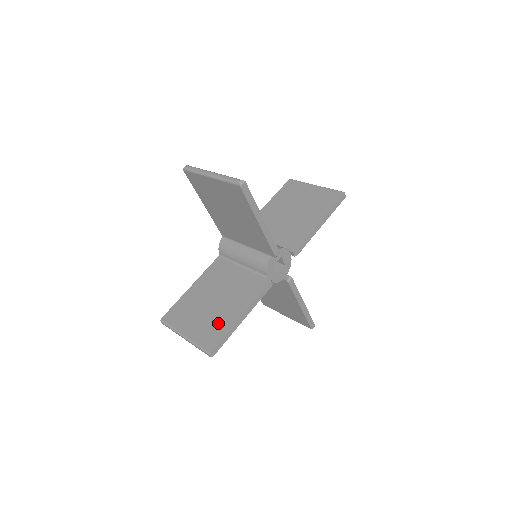
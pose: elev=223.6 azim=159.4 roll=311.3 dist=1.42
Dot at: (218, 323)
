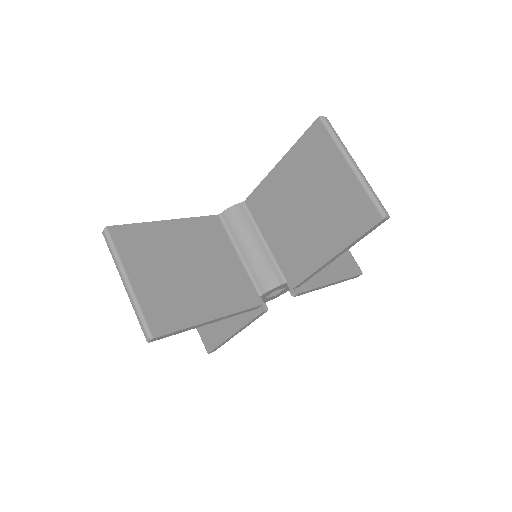
Dot at: (182, 304)
